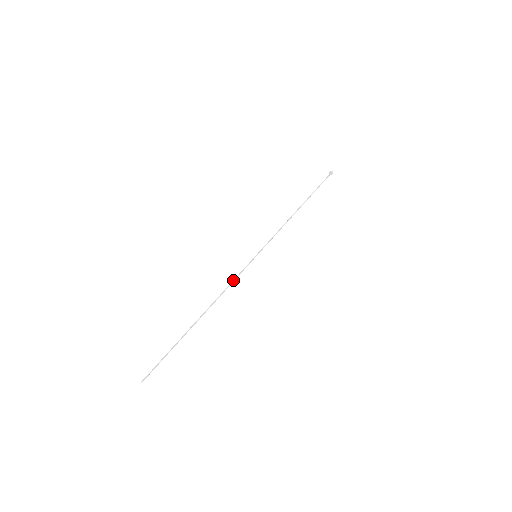
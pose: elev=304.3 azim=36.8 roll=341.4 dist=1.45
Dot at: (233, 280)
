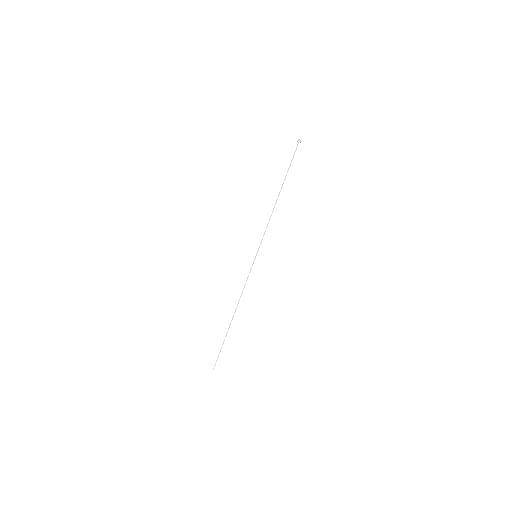
Dot at: (245, 283)
